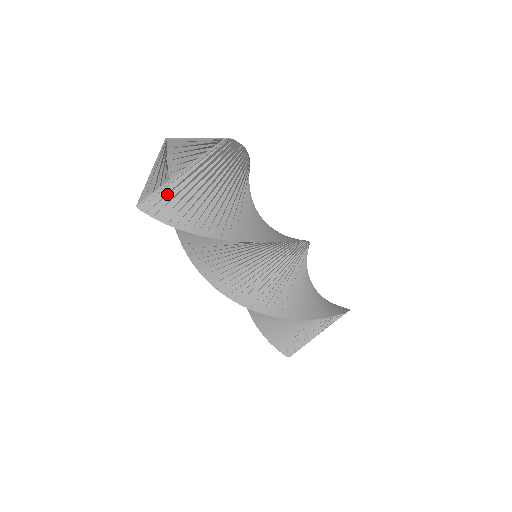
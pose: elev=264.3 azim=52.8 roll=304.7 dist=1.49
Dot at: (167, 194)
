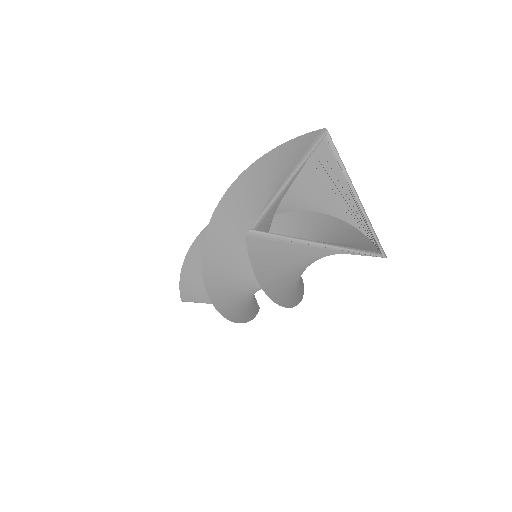
Dot at: (285, 247)
